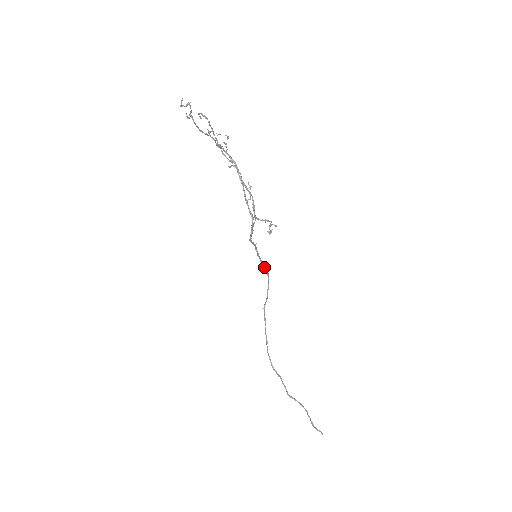
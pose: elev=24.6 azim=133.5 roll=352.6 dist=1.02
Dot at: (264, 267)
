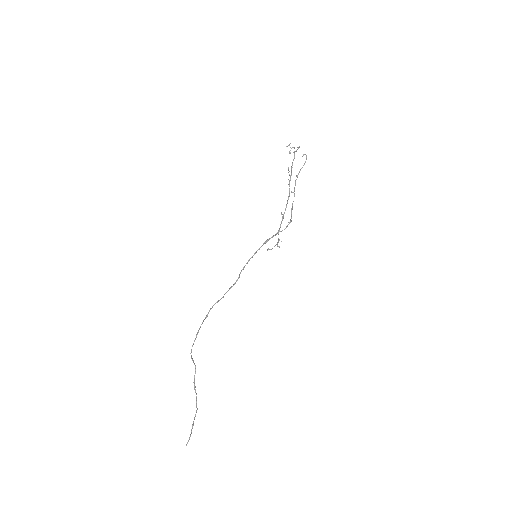
Dot at: (240, 273)
